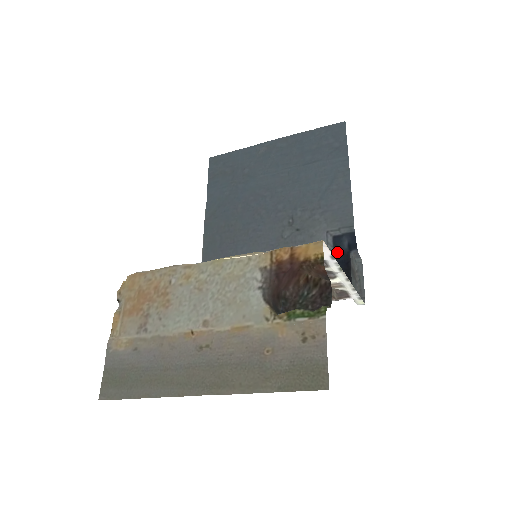
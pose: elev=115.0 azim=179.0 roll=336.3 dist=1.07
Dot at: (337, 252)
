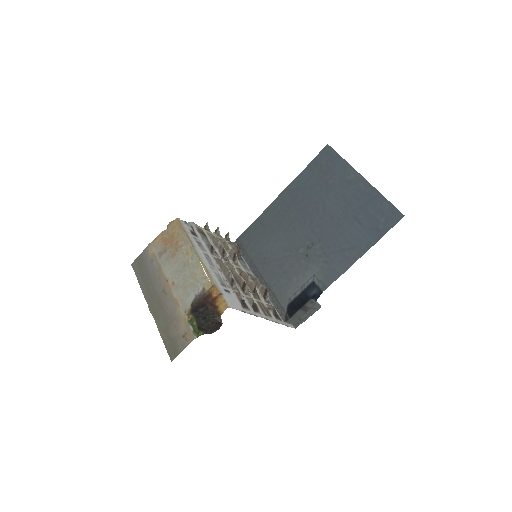
Dot at: (305, 292)
